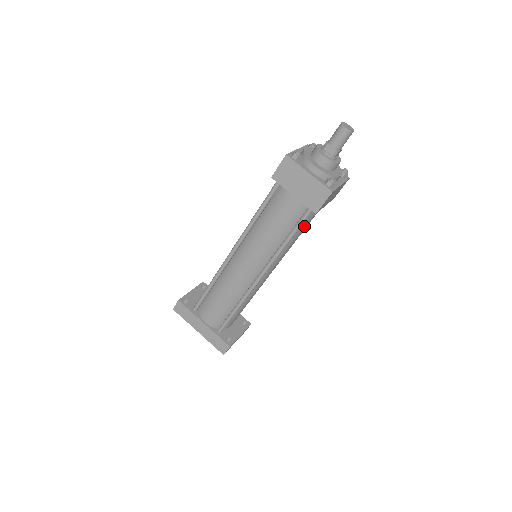
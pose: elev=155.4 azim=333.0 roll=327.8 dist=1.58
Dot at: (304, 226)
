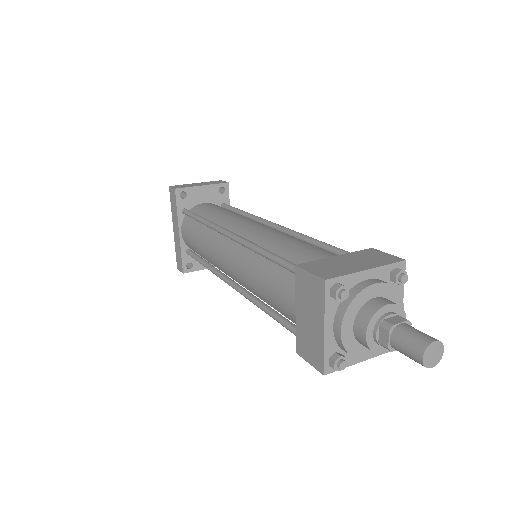
Dot at: occluded
